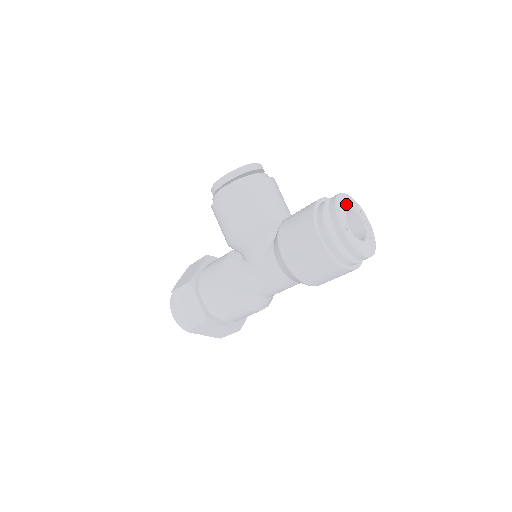
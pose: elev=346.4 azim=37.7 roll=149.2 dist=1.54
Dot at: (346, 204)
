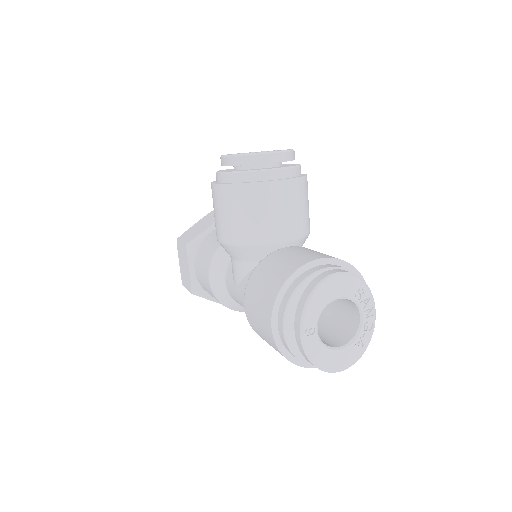
Dot at: (336, 292)
